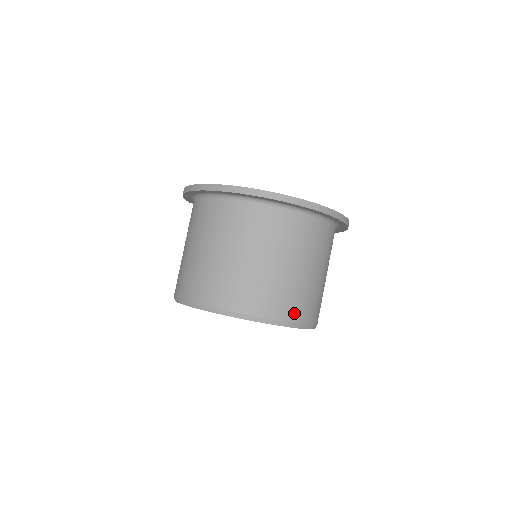
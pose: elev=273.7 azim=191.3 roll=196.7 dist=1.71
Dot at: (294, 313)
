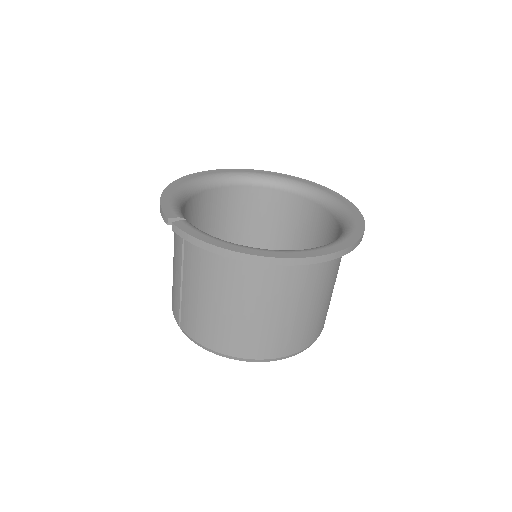
Dot at: occluded
